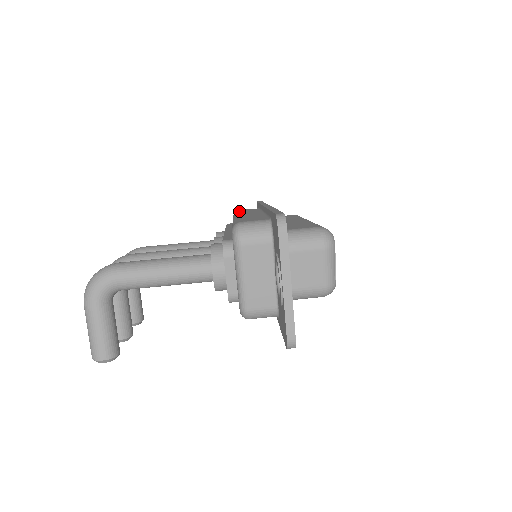
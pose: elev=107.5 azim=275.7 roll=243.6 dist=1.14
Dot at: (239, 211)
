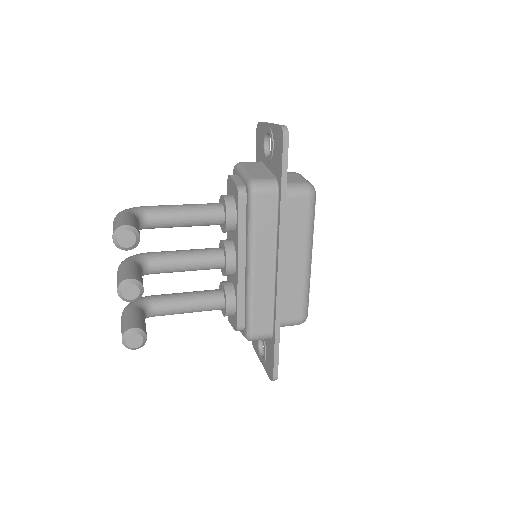
Dot at: occluded
